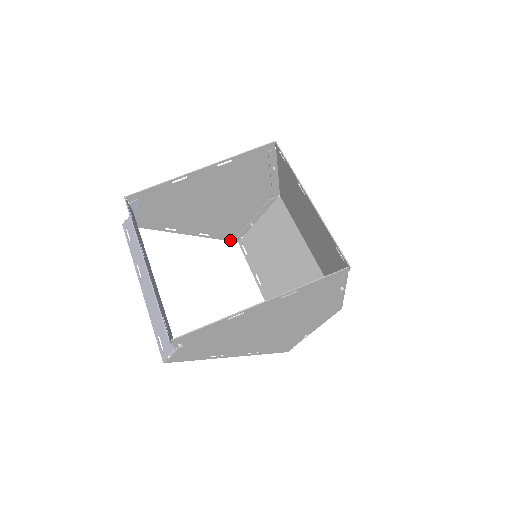
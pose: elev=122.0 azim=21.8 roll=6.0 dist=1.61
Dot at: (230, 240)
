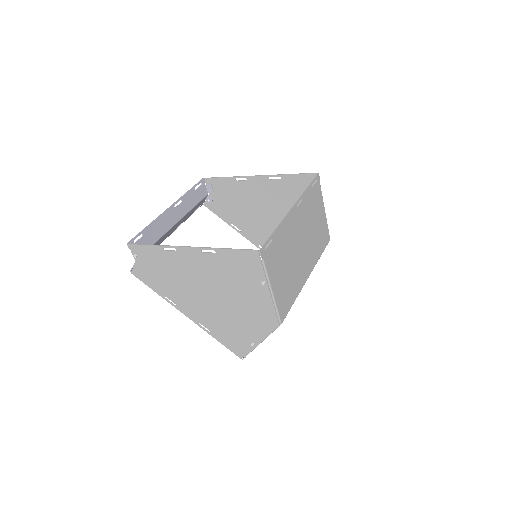
Dot at: occluded
